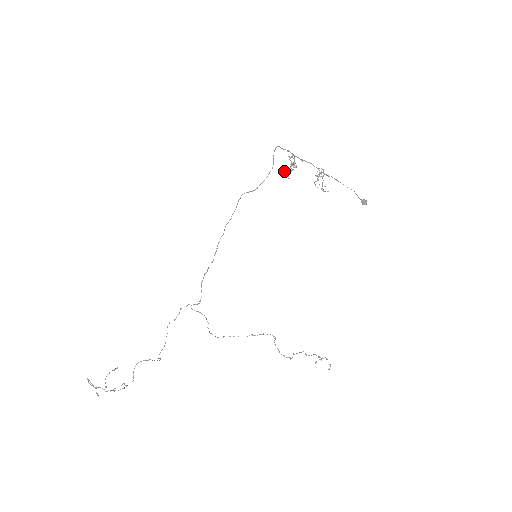
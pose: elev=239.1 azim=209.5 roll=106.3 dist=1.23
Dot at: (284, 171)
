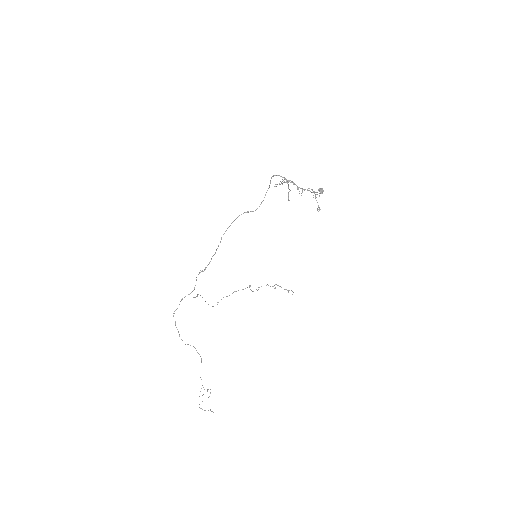
Dot at: (275, 186)
